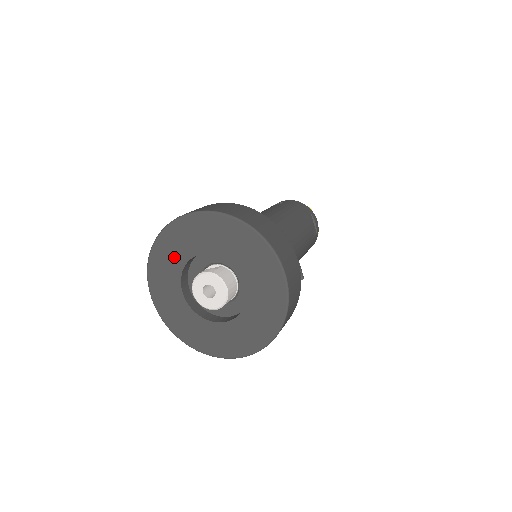
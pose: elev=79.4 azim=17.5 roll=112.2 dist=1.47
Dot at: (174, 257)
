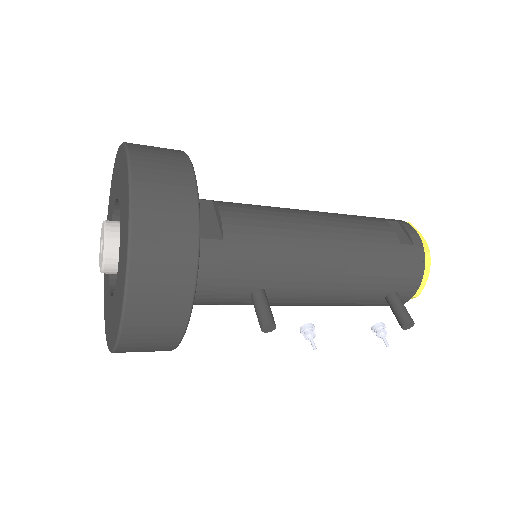
Dot at: occluded
